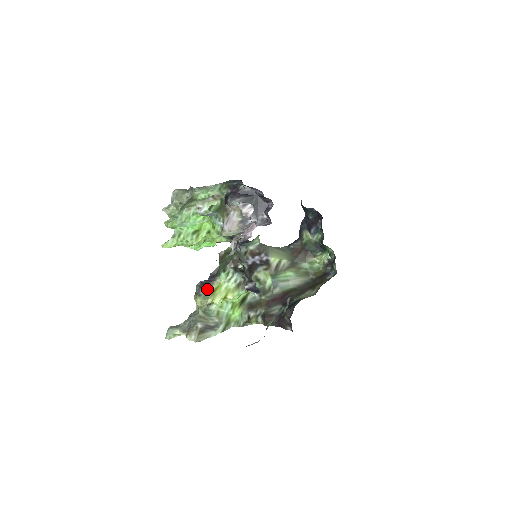
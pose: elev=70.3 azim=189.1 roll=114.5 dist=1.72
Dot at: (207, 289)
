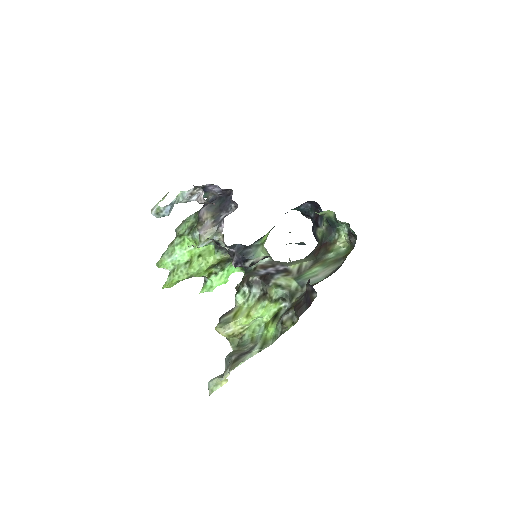
Dot at: (227, 316)
